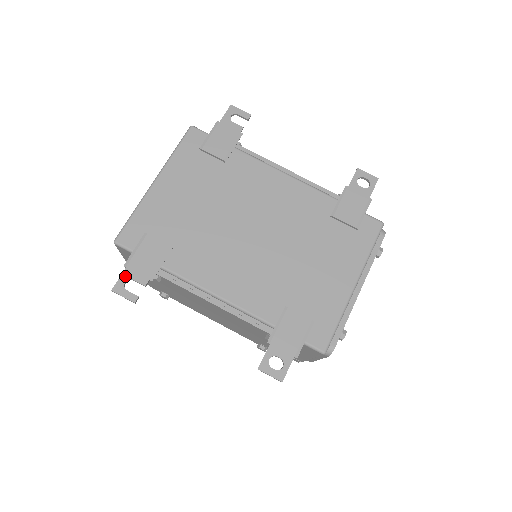
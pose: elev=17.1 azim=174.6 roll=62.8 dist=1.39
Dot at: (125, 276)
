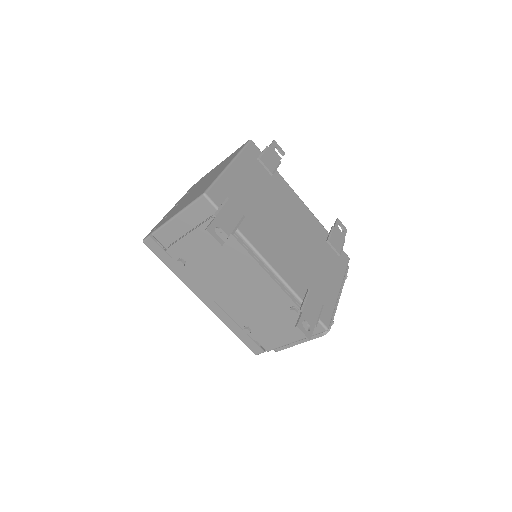
Dot at: (215, 223)
